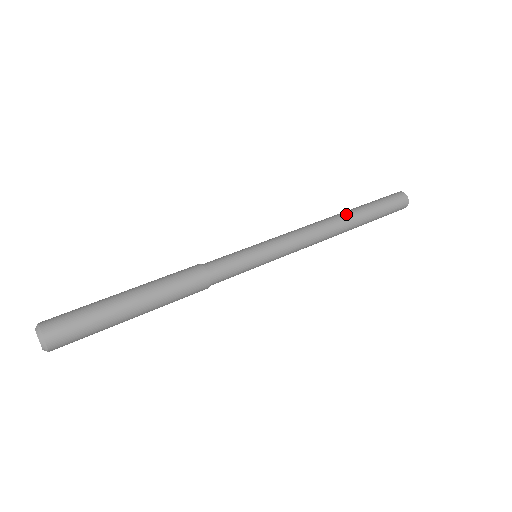
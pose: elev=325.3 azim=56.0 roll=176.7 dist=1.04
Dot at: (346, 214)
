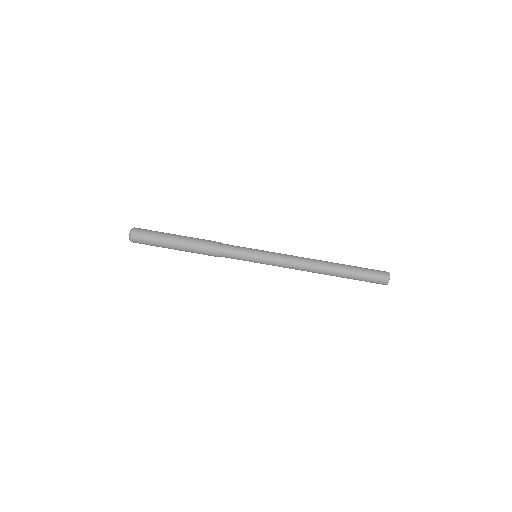
Dot at: (329, 274)
